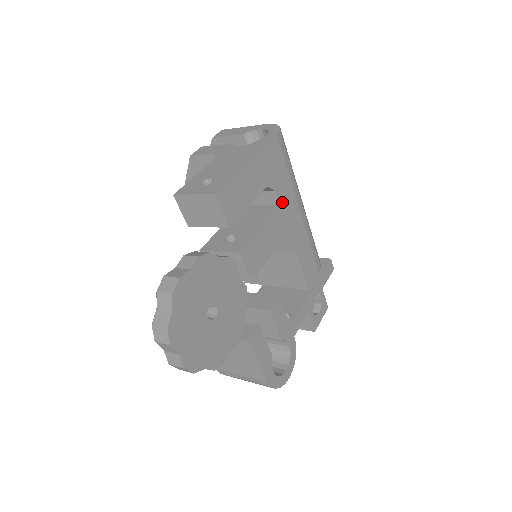
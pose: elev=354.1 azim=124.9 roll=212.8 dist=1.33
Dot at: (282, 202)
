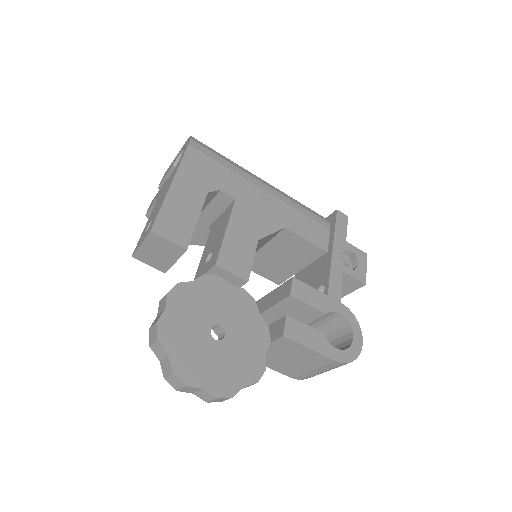
Dot at: (236, 195)
